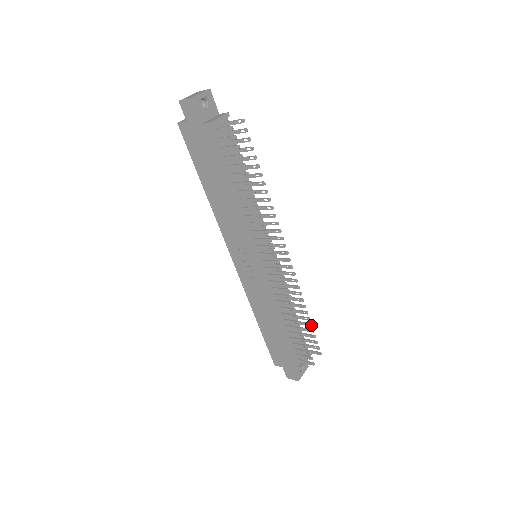
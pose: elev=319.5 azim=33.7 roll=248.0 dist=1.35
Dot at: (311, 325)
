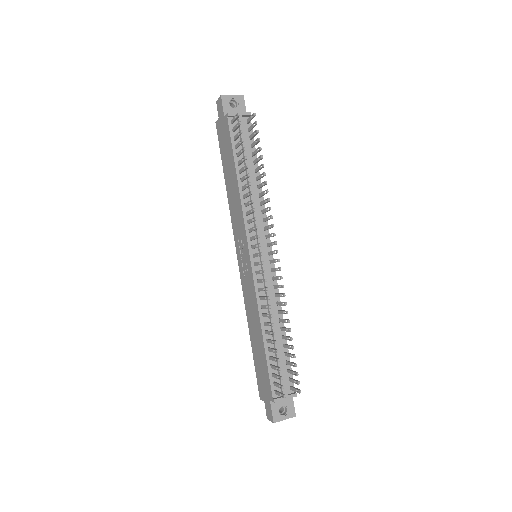
Dot at: (292, 347)
